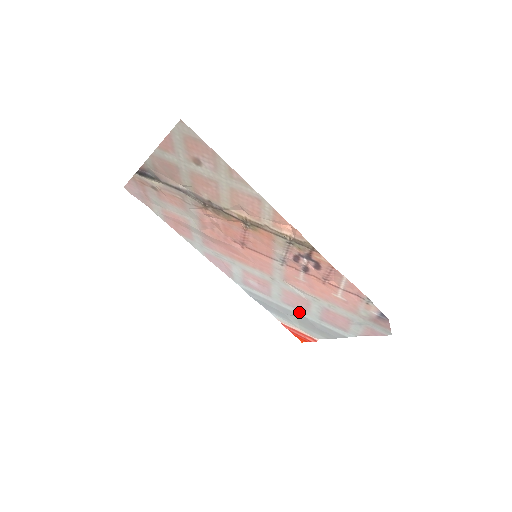
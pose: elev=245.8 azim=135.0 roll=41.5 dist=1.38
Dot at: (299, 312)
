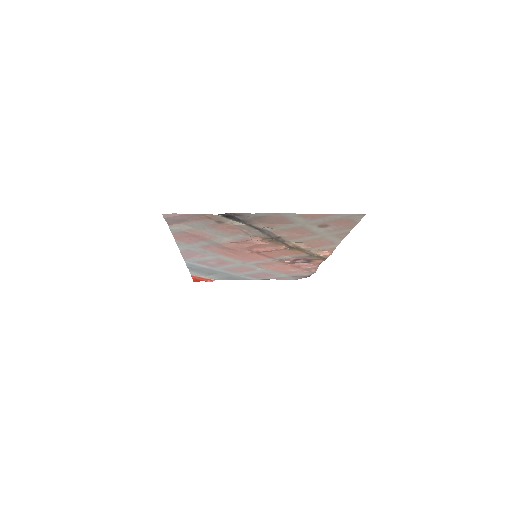
Dot at: (229, 272)
